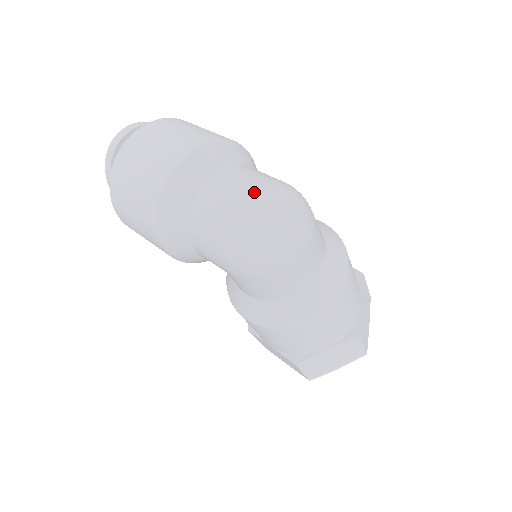
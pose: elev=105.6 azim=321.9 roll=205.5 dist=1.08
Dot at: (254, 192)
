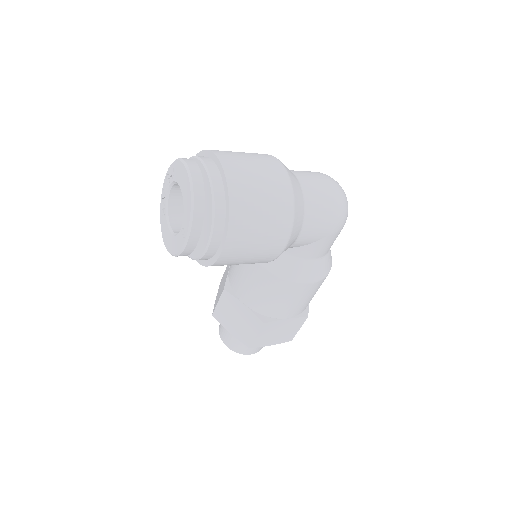
Dot at: (324, 175)
